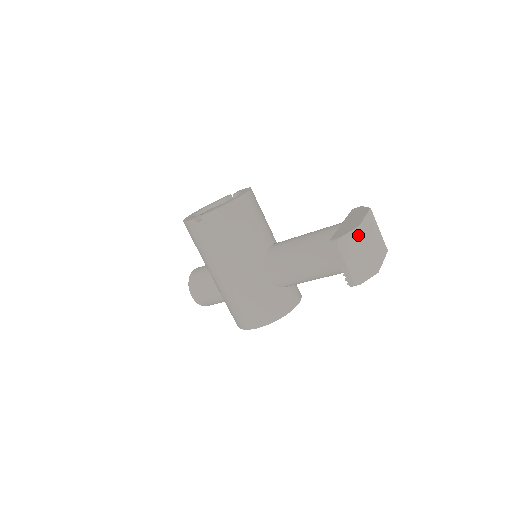
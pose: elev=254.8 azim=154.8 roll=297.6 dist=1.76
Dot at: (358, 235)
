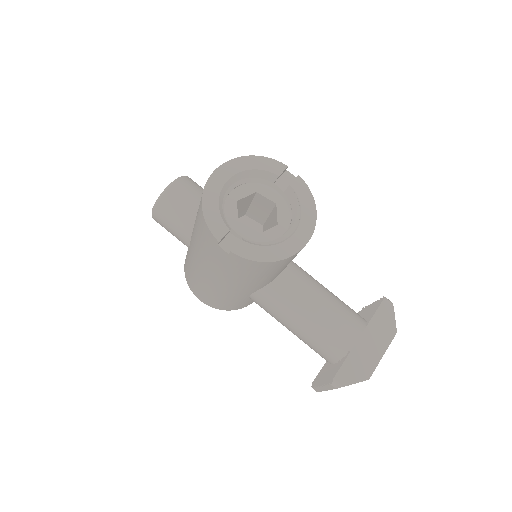
Dot at: occluded
